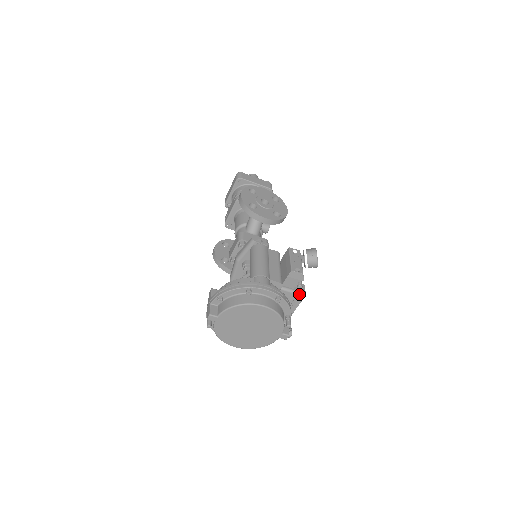
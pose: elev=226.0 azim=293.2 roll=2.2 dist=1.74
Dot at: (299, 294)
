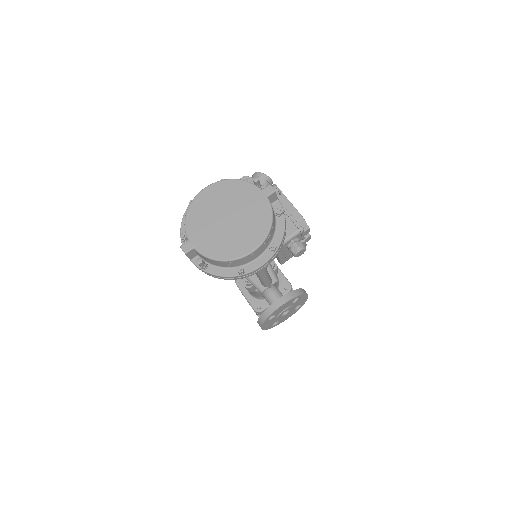
Dot at: occluded
